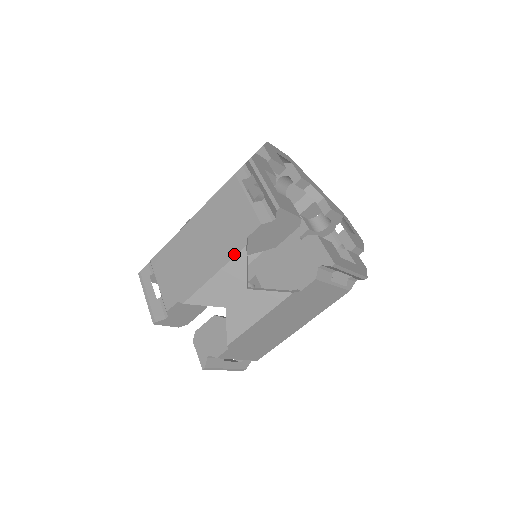
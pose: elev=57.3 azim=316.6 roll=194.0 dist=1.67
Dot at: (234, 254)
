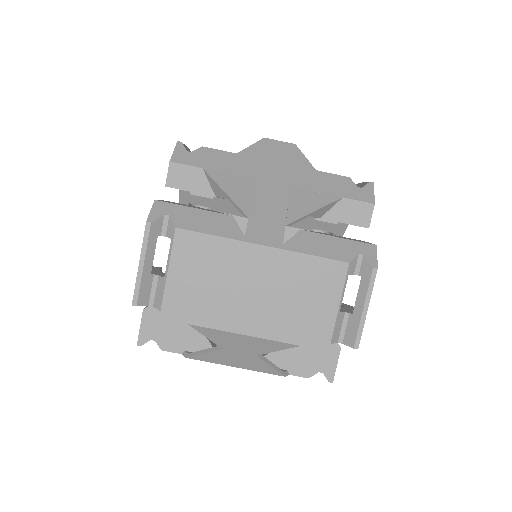
Dot at: (283, 340)
